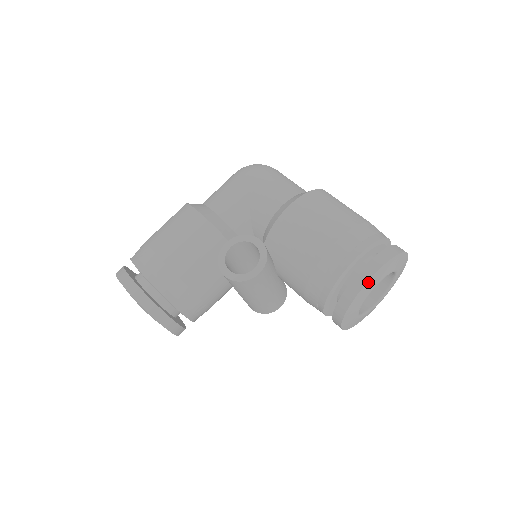
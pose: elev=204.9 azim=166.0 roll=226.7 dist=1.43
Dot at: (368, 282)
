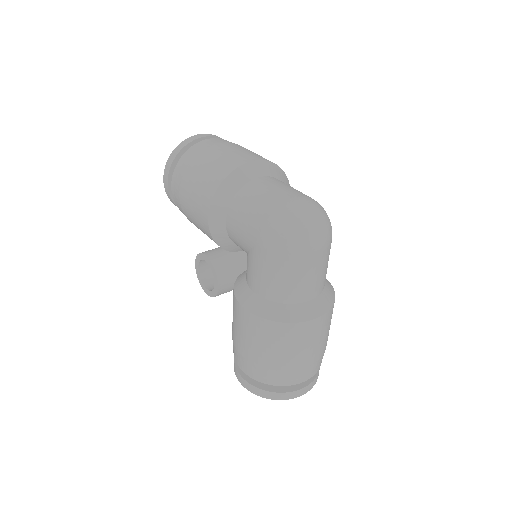
Dot at: (238, 377)
